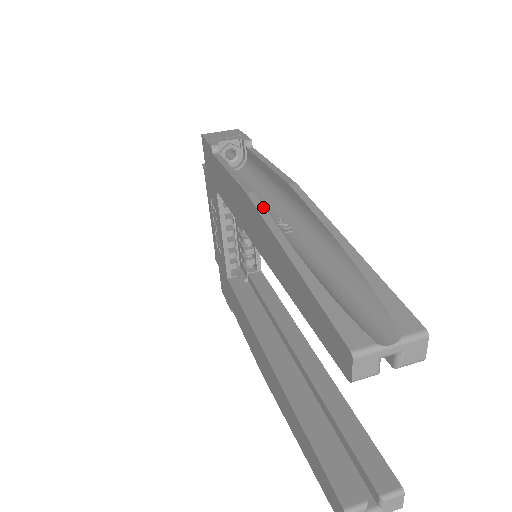
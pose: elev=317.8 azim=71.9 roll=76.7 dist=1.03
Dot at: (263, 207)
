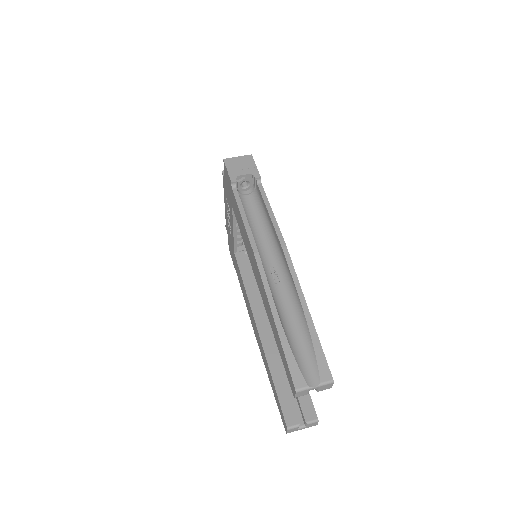
Dot at: (263, 270)
